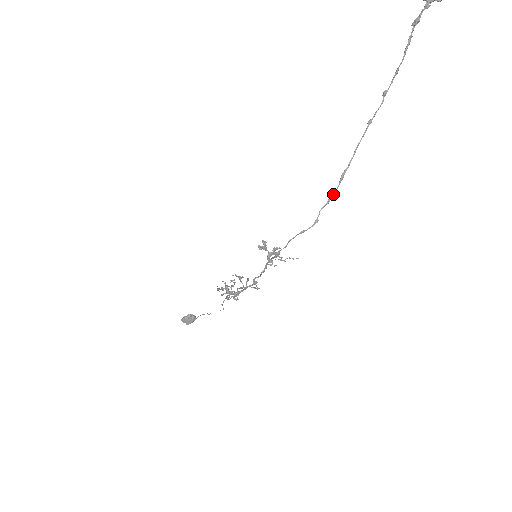
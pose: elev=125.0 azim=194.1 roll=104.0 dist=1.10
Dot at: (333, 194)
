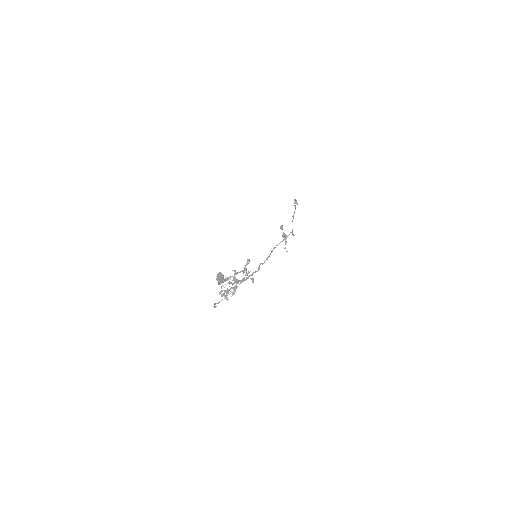
Dot at: occluded
